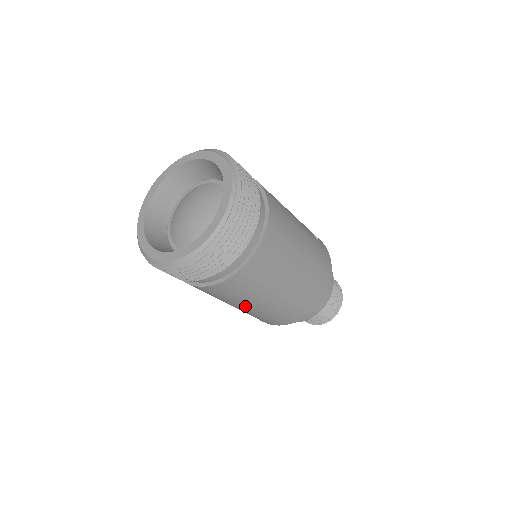
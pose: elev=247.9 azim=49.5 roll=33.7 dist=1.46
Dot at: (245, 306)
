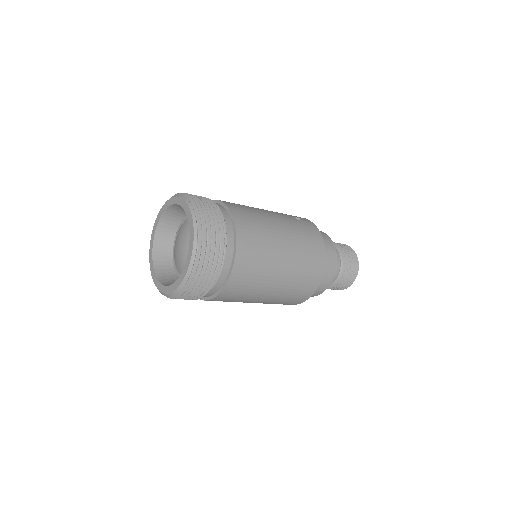
Dot at: (261, 298)
